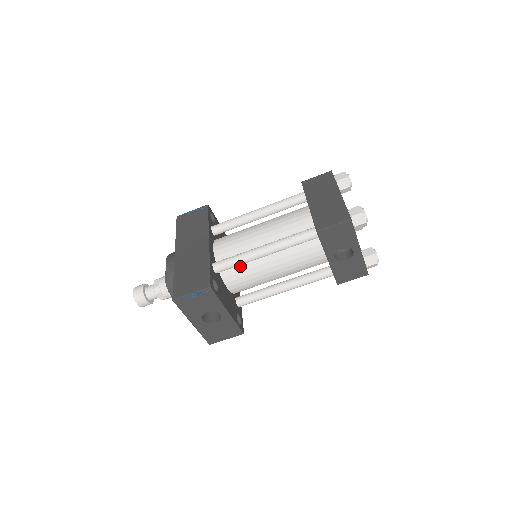
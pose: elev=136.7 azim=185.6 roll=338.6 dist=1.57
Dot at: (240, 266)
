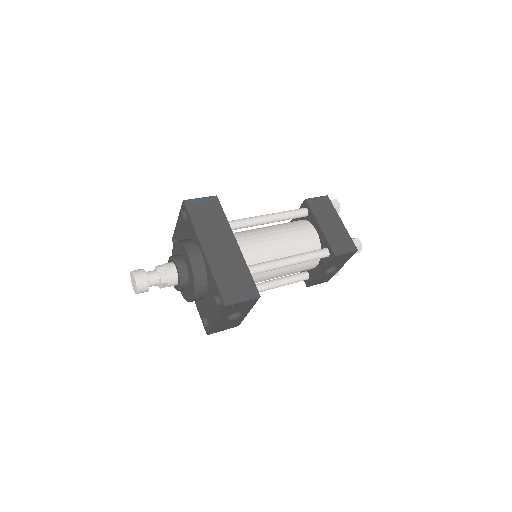
Dot at: occluded
